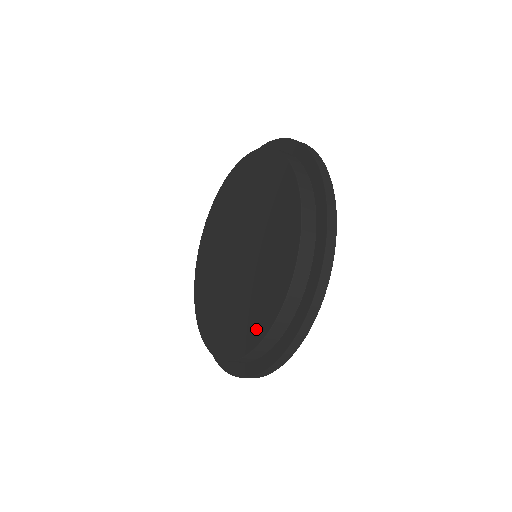
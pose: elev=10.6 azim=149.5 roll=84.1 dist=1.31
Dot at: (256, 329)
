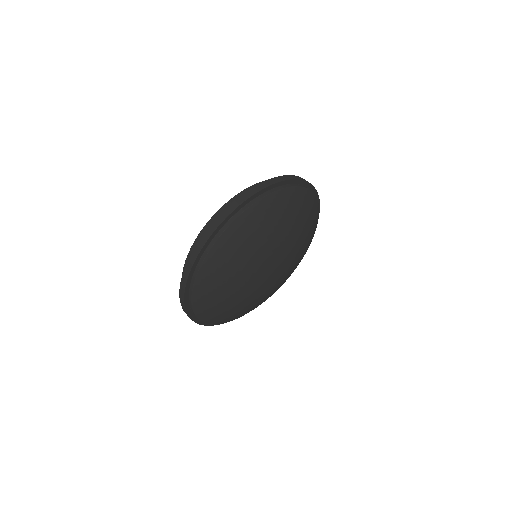
Dot at: occluded
